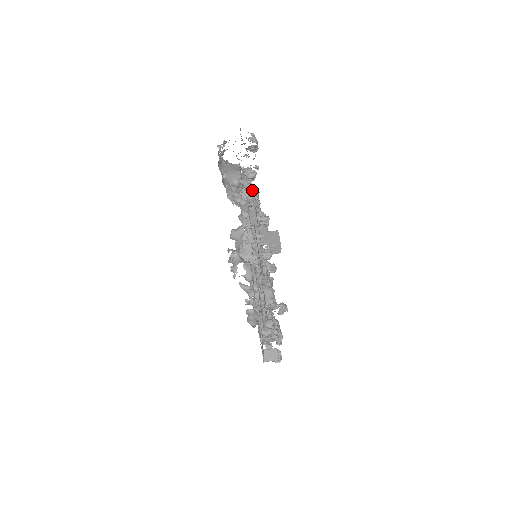
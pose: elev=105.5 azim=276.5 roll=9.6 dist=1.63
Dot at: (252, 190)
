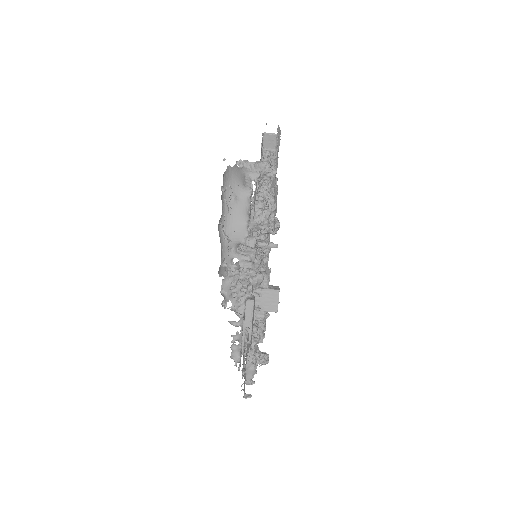
Dot at: (254, 281)
